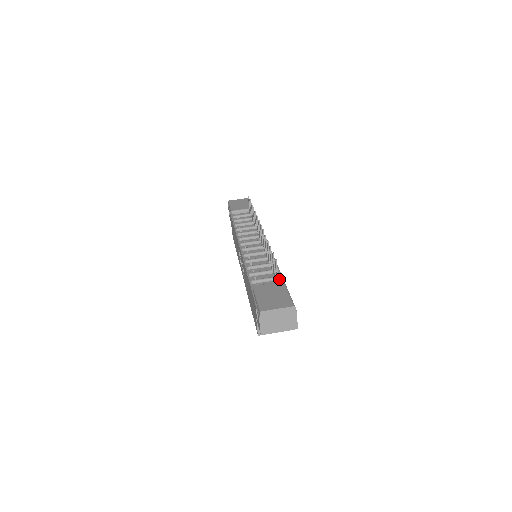
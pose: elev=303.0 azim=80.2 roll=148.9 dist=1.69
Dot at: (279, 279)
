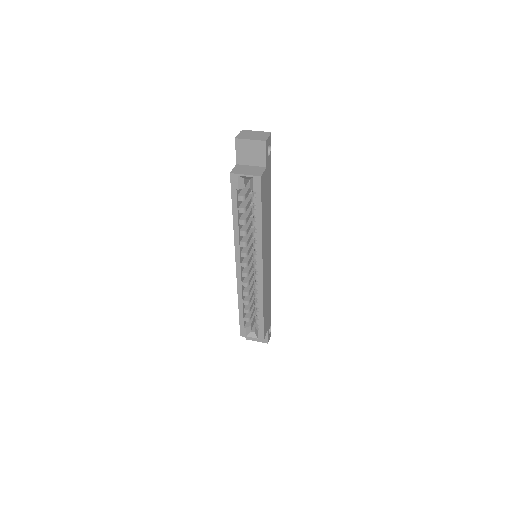
Dot at: occluded
